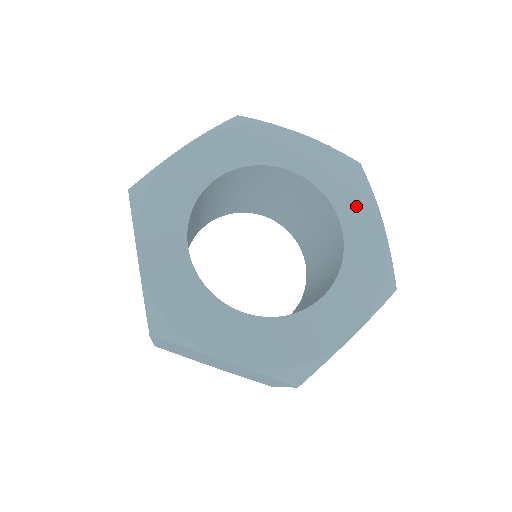
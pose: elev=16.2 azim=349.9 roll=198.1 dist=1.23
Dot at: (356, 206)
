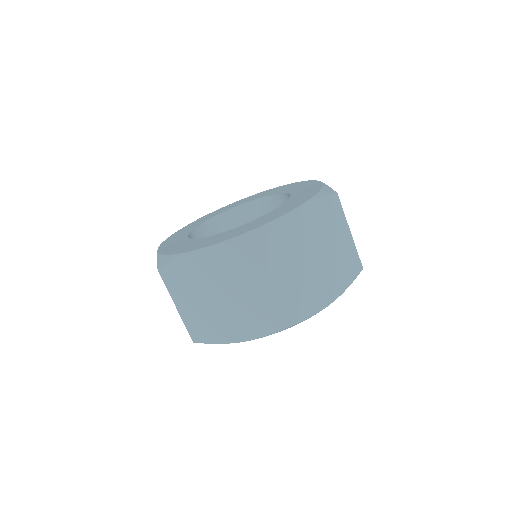
Dot at: (300, 186)
